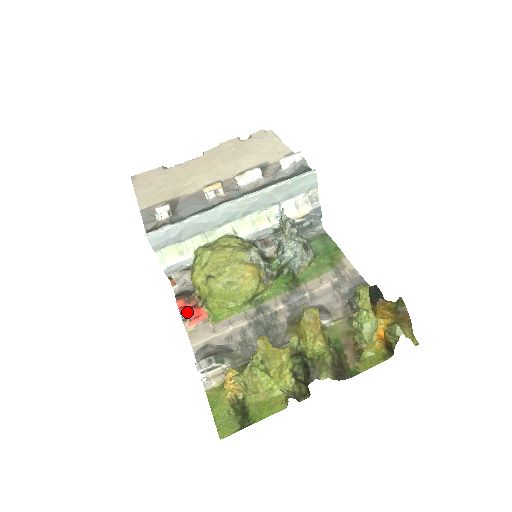
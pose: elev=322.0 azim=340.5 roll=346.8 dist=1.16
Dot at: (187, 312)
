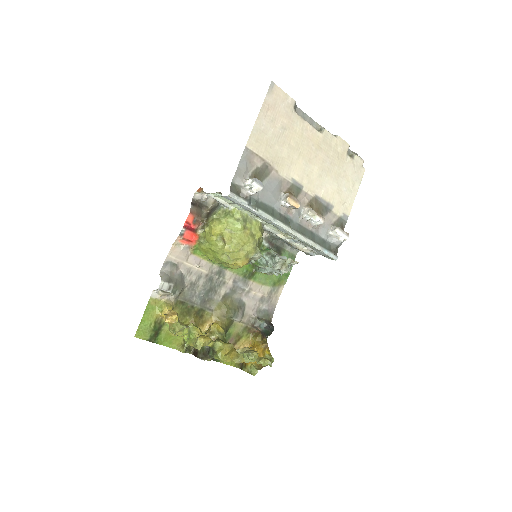
Dot at: (187, 231)
